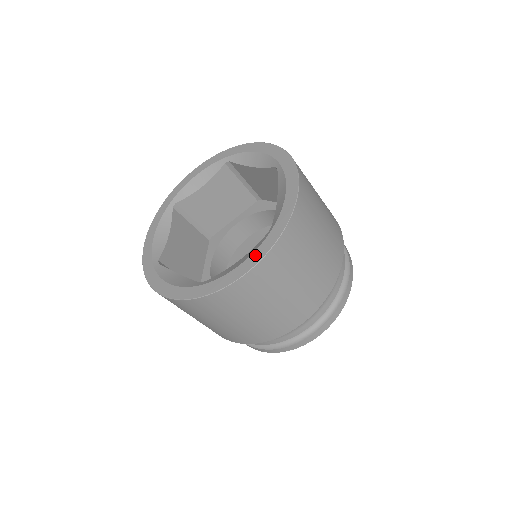
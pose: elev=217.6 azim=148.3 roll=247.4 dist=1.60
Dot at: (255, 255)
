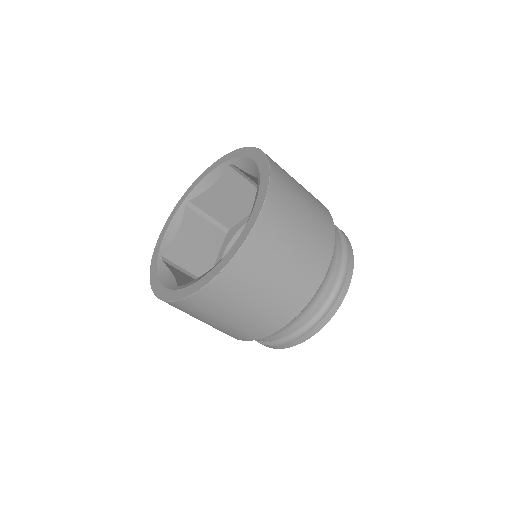
Dot at: (261, 192)
